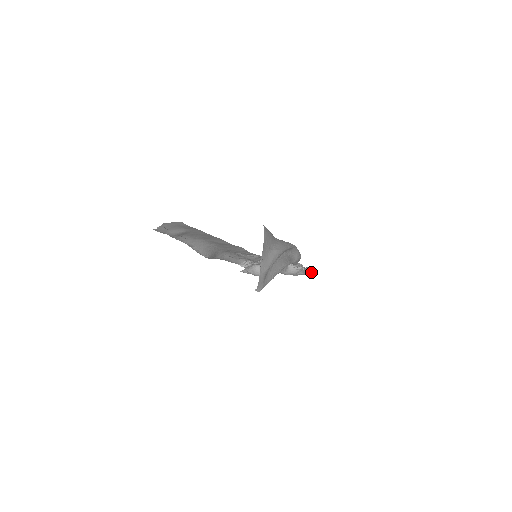
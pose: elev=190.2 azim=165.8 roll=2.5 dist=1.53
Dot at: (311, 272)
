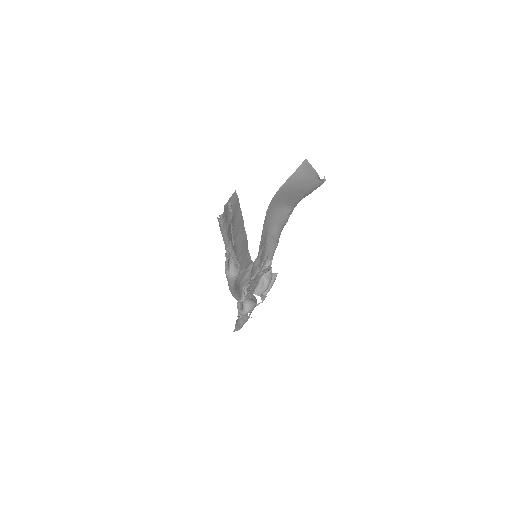
Dot at: (274, 278)
